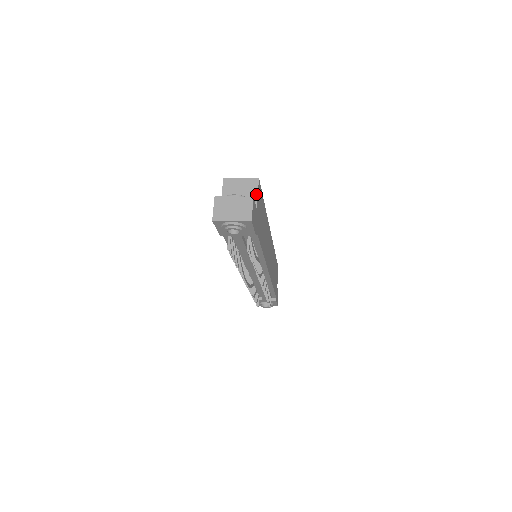
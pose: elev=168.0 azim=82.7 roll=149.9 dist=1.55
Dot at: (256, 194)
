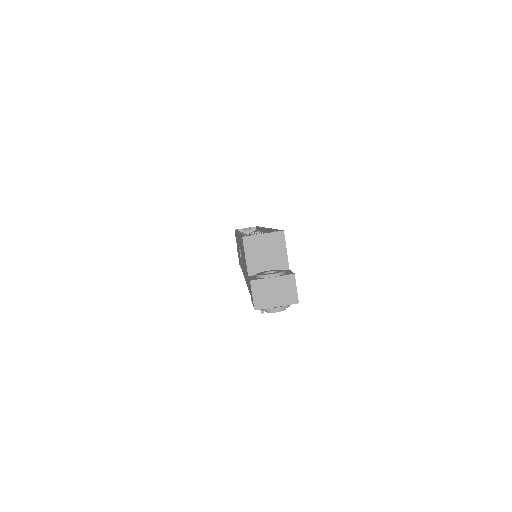
Dot at: (285, 251)
